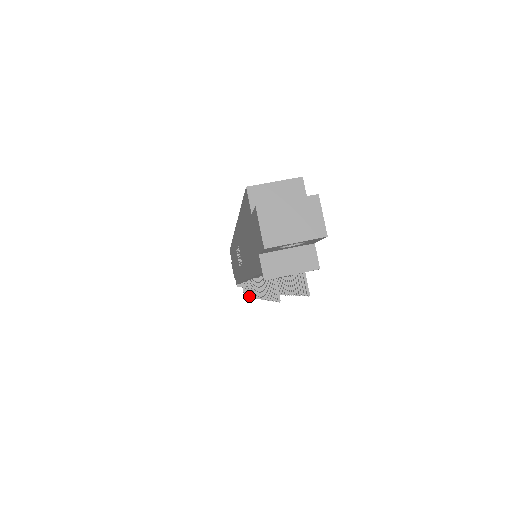
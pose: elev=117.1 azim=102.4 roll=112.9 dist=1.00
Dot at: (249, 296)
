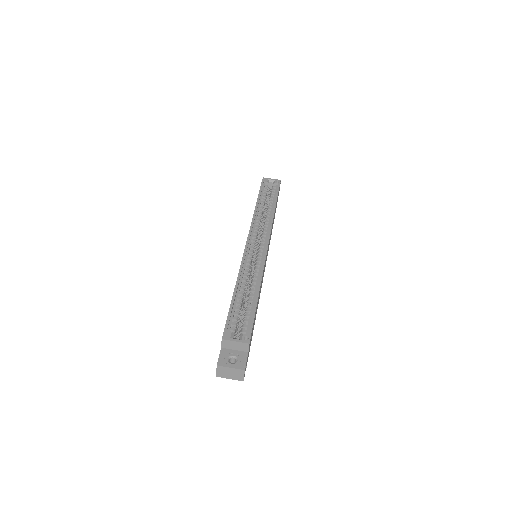
Dot at: occluded
